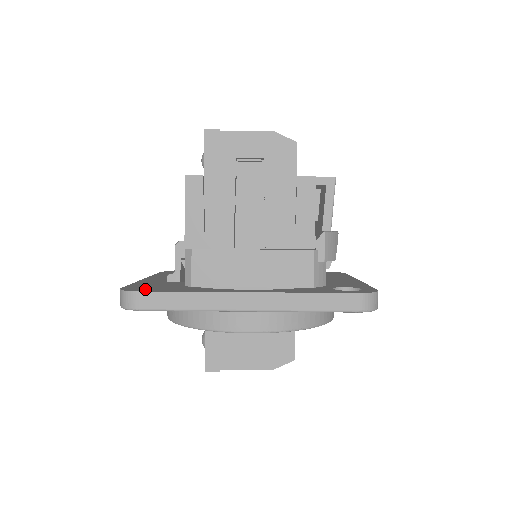
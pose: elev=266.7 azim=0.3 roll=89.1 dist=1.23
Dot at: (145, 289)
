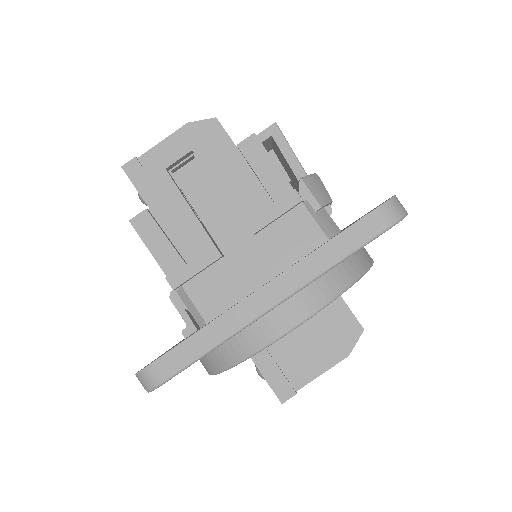
Dot at: occluded
